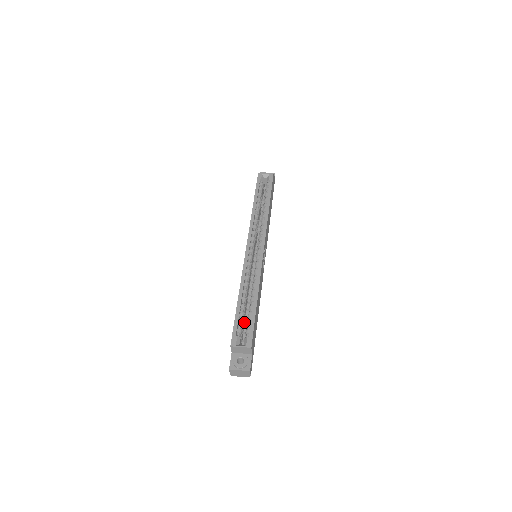
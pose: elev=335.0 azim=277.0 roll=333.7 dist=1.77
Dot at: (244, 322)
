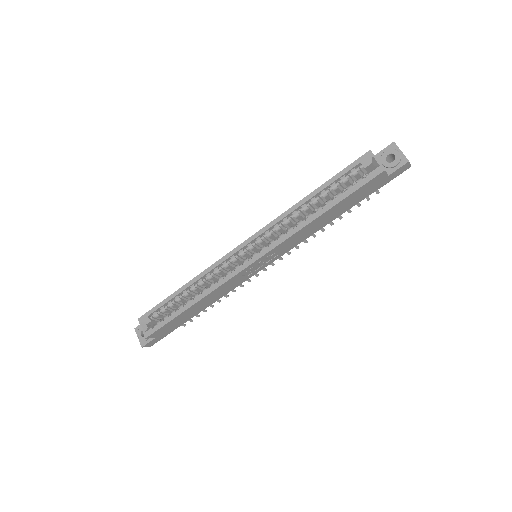
Dot at: (174, 308)
